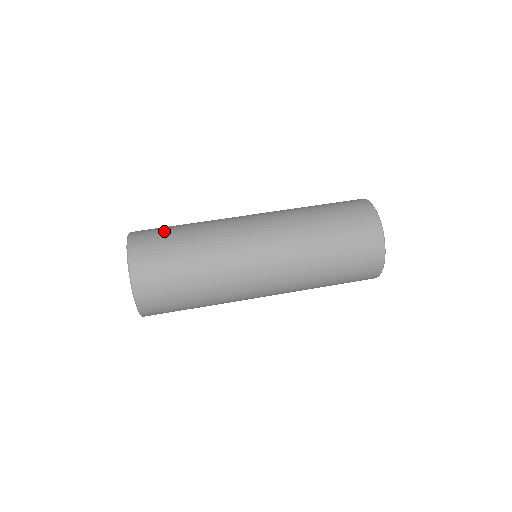
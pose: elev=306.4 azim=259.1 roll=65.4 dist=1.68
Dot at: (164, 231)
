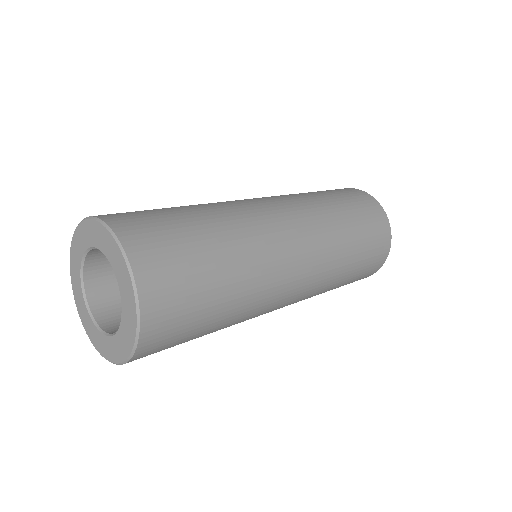
Dot at: occluded
